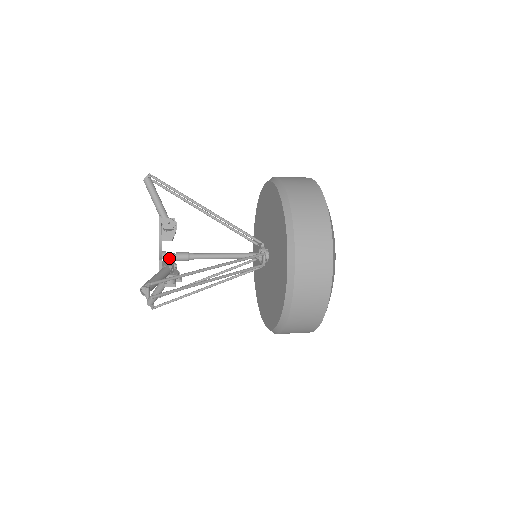
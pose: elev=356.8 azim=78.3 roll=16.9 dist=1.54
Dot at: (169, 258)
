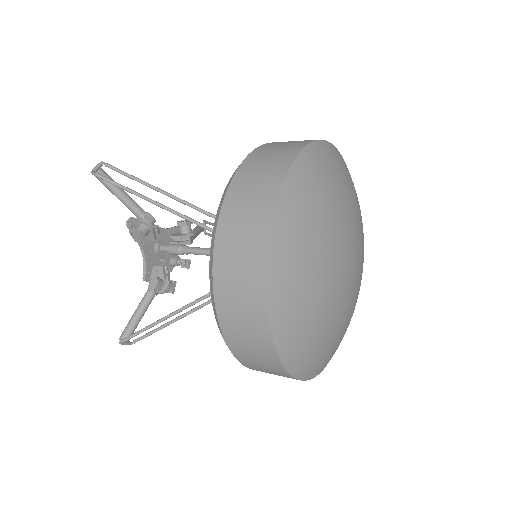
Dot at: (164, 252)
